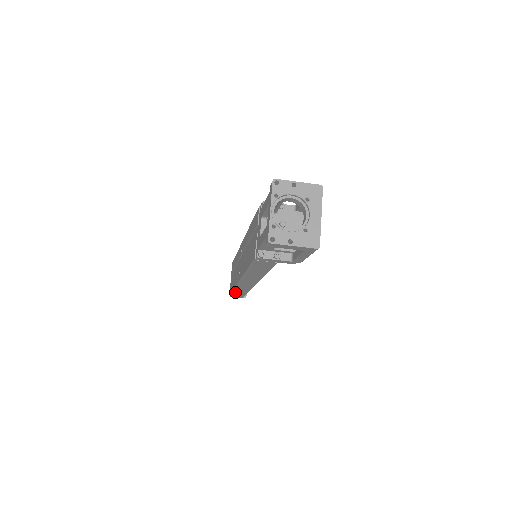
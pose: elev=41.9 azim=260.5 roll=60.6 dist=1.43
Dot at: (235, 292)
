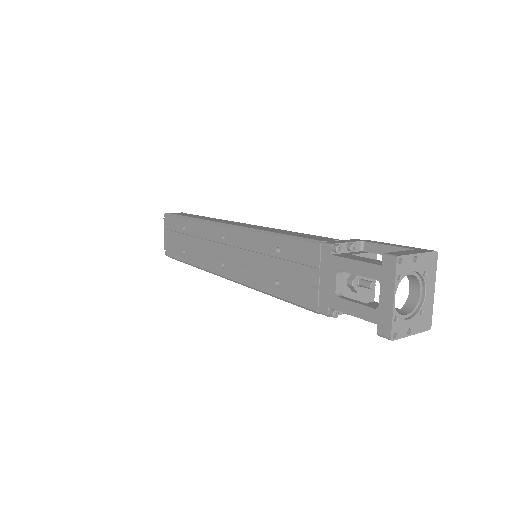
Dot at: occluded
